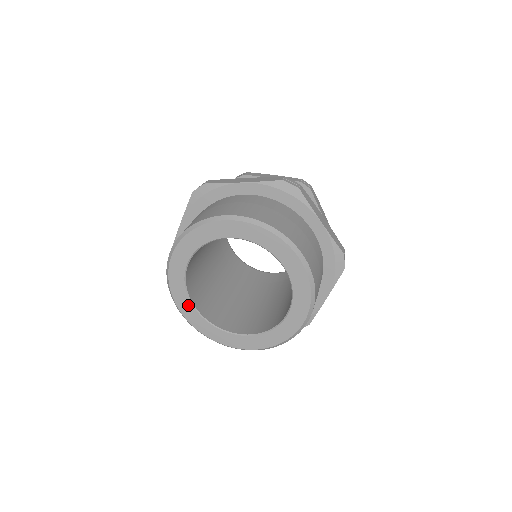
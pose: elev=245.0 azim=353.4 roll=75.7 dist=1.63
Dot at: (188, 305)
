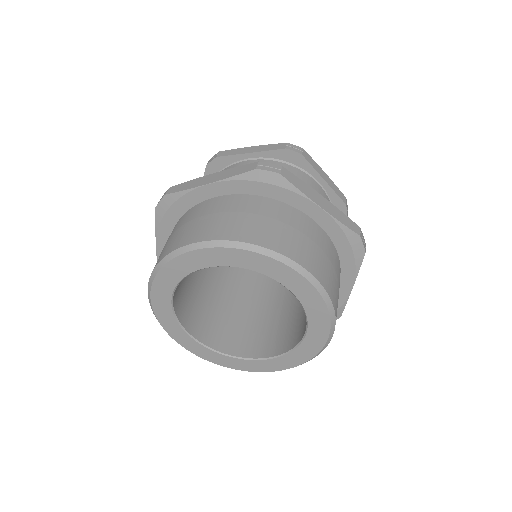
Dot at: (167, 293)
